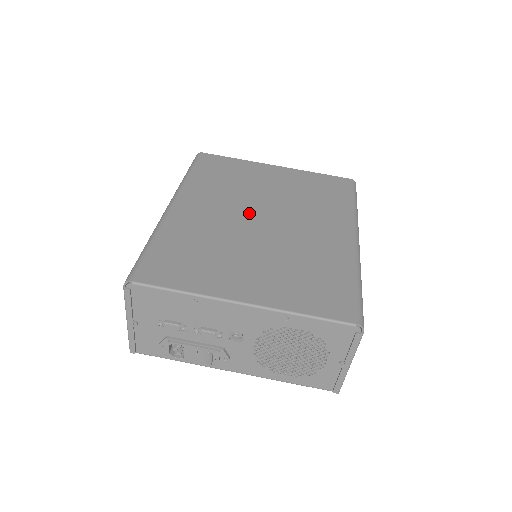
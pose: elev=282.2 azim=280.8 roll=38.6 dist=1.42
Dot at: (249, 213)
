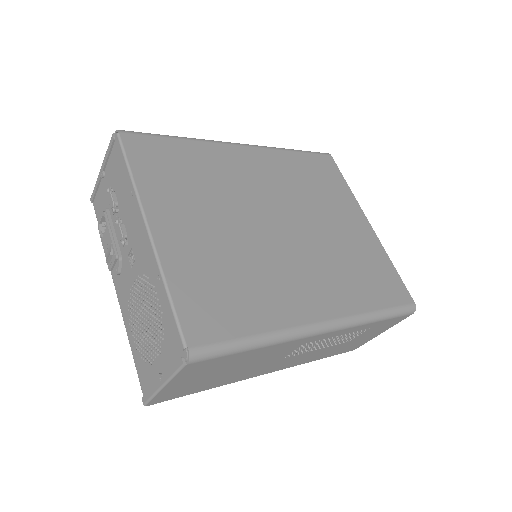
Dot at: (279, 210)
